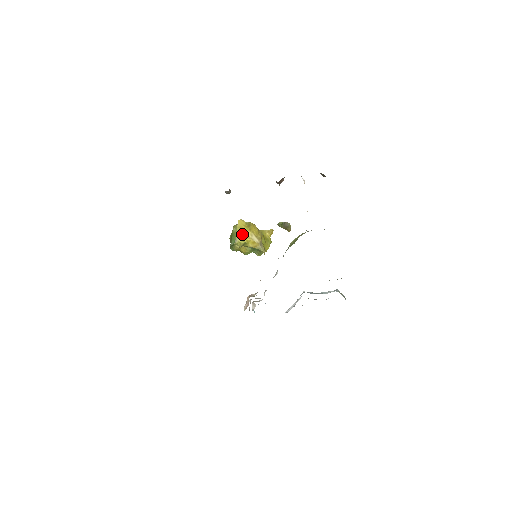
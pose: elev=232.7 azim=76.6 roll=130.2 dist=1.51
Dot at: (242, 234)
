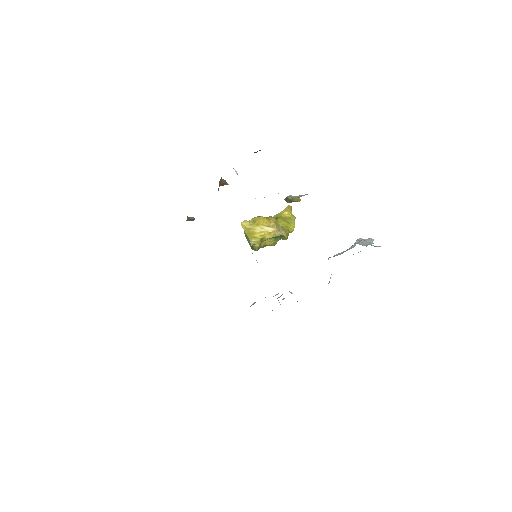
Dot at: (252, 233)
